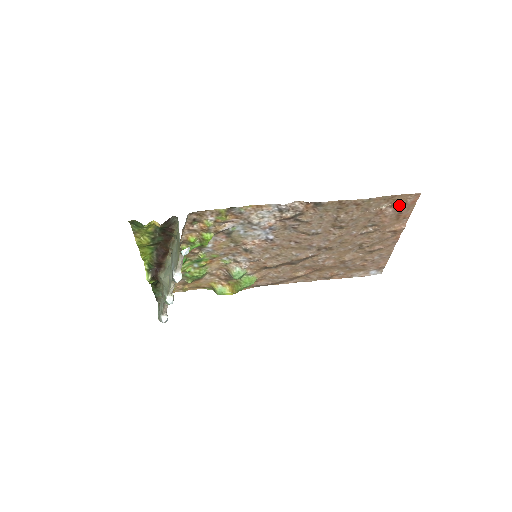
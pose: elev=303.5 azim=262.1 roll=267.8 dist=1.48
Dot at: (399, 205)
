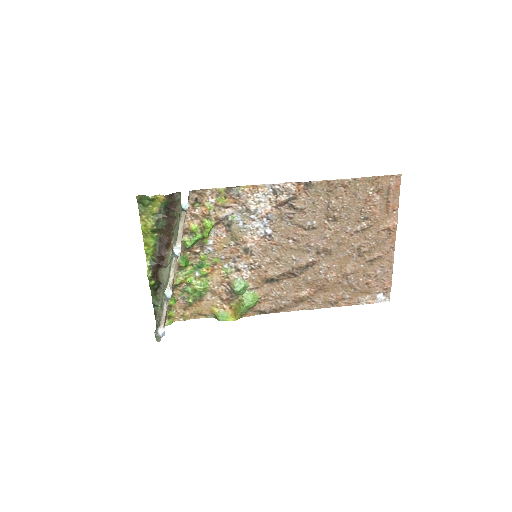
Dot at: (384, 191)
